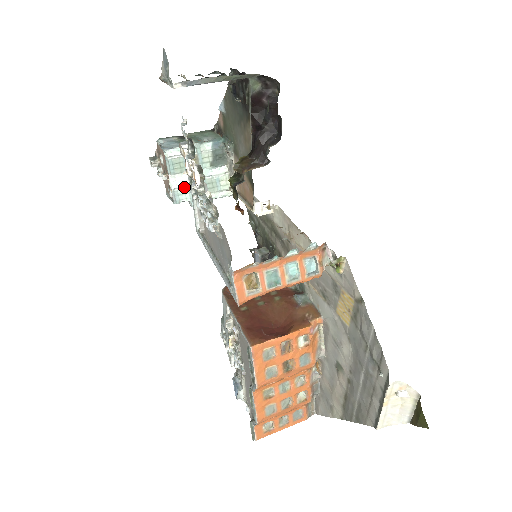
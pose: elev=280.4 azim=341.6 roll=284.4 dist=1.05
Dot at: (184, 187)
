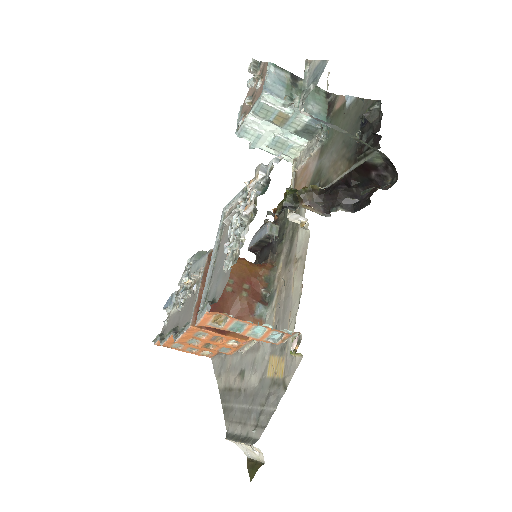
Dot at: (256, 129)
